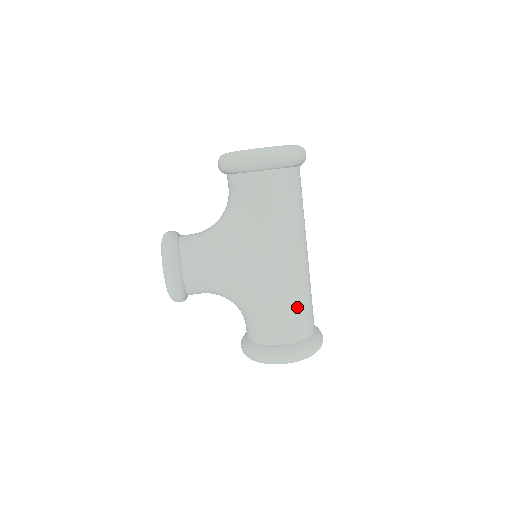
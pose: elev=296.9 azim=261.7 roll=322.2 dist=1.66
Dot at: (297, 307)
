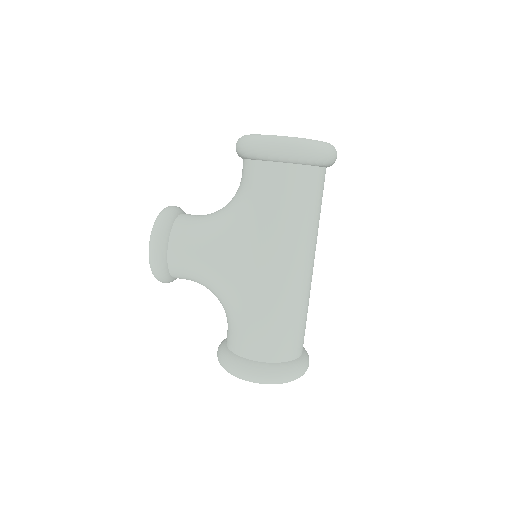
Dot at: (280, 324)
